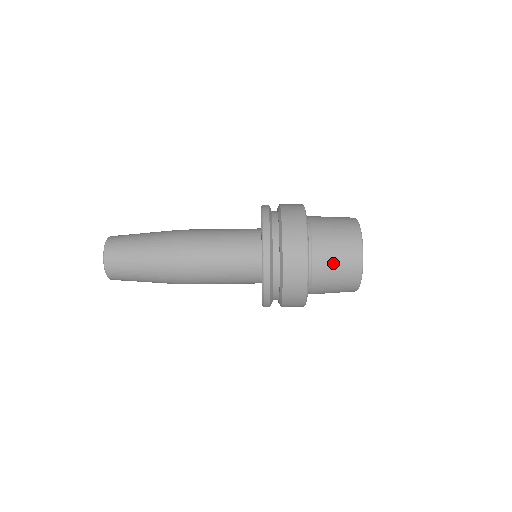
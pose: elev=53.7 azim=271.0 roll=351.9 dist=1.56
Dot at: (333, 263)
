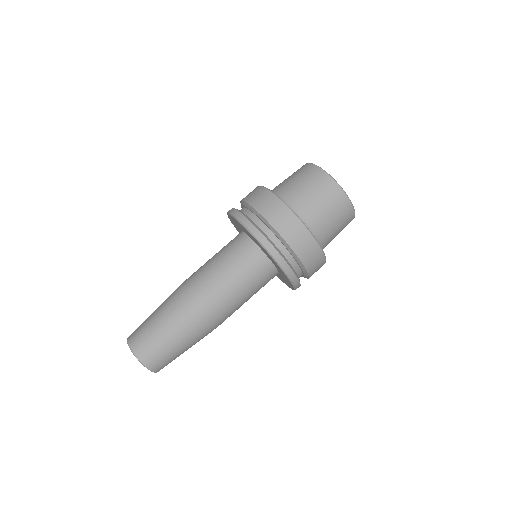
Dot at: (287, 180)
